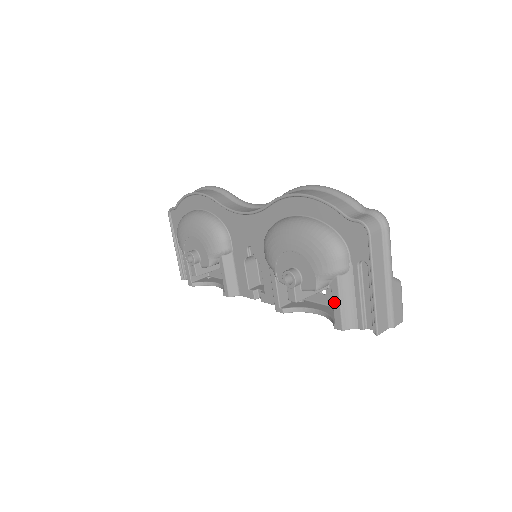
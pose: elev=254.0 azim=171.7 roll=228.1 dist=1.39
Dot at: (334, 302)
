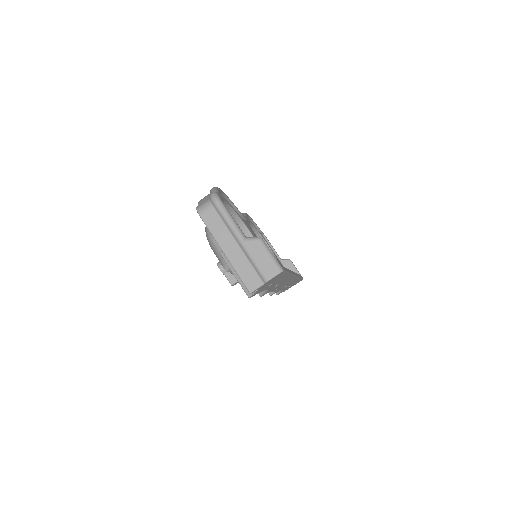
Dot at: occluded
